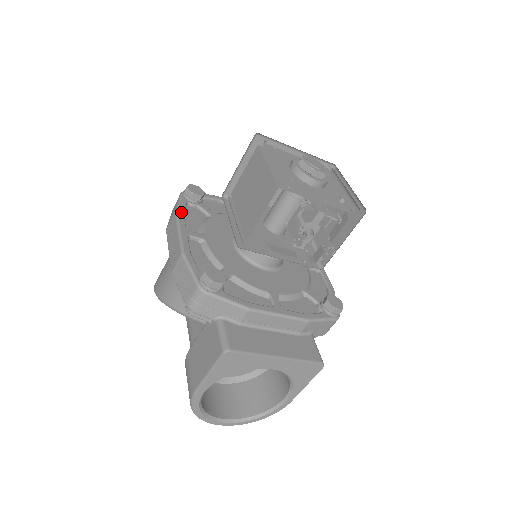
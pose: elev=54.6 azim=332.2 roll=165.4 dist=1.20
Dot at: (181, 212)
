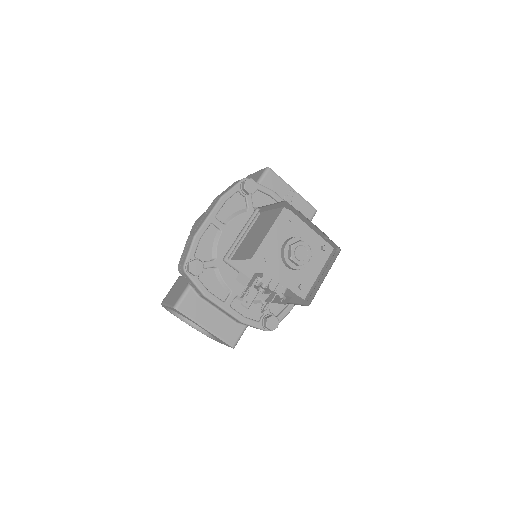
Dot at: (225, 199)
